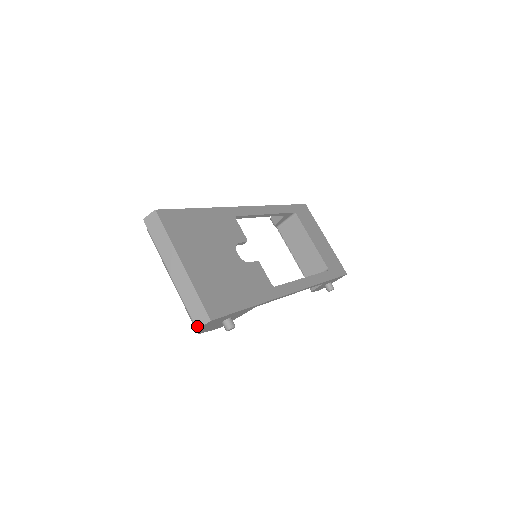
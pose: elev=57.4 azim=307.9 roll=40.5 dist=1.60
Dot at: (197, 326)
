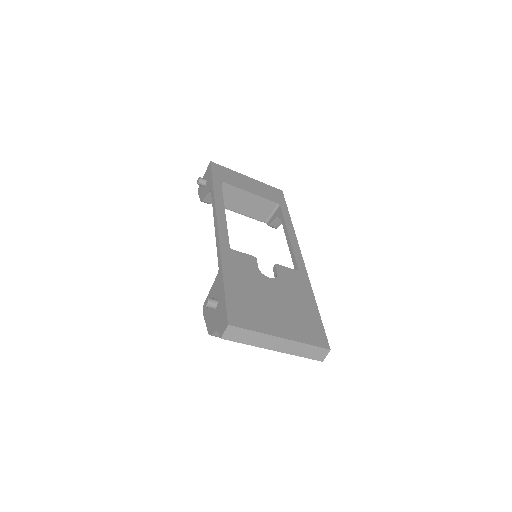
Dot at: (322, 360)
